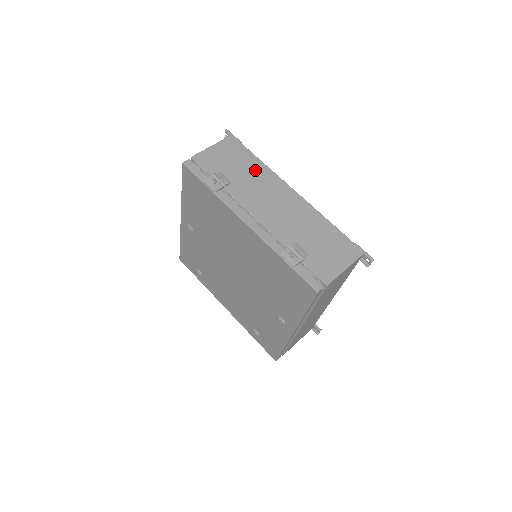
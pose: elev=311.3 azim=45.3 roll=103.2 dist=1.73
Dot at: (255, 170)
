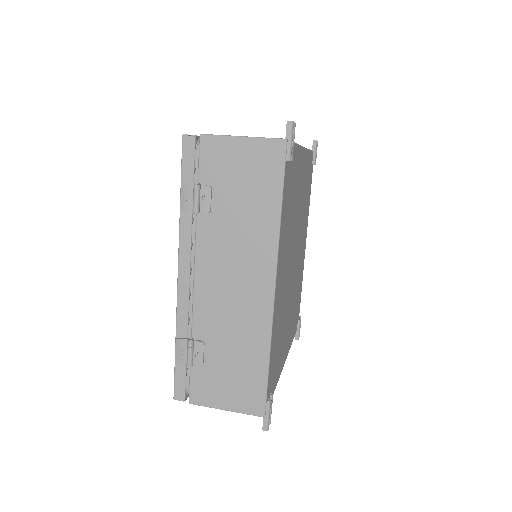
Dot at: (258, 221)
